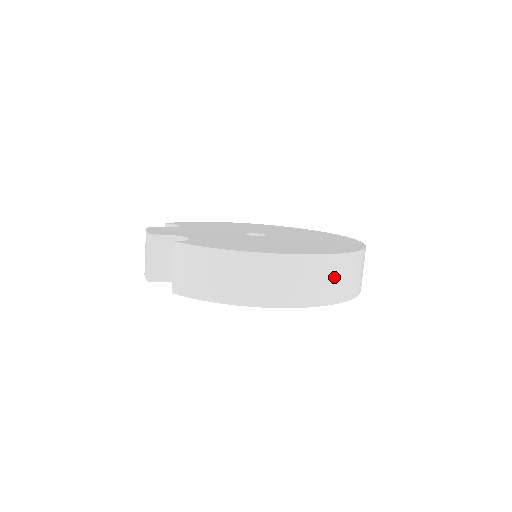
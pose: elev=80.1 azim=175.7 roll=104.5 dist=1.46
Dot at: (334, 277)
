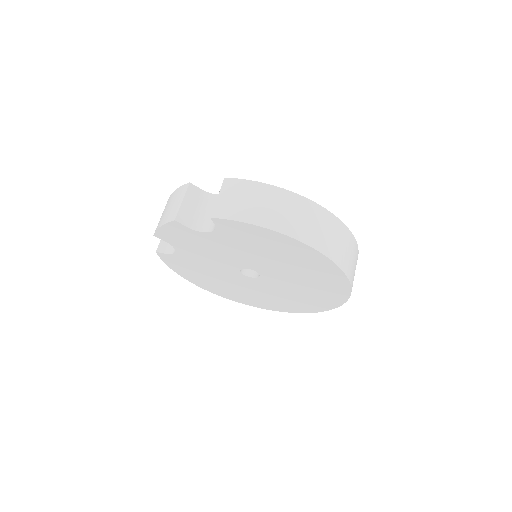
Dot at: (348, 250)
